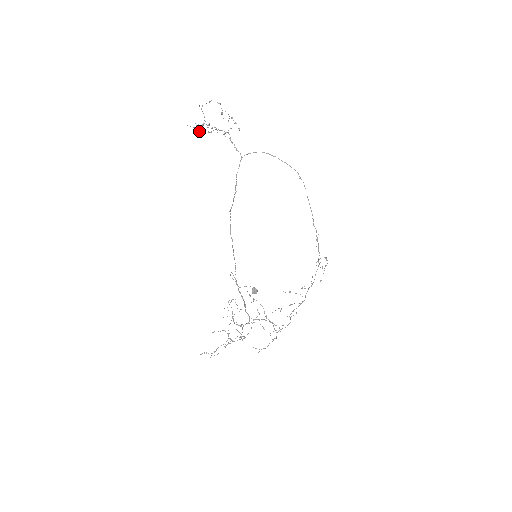
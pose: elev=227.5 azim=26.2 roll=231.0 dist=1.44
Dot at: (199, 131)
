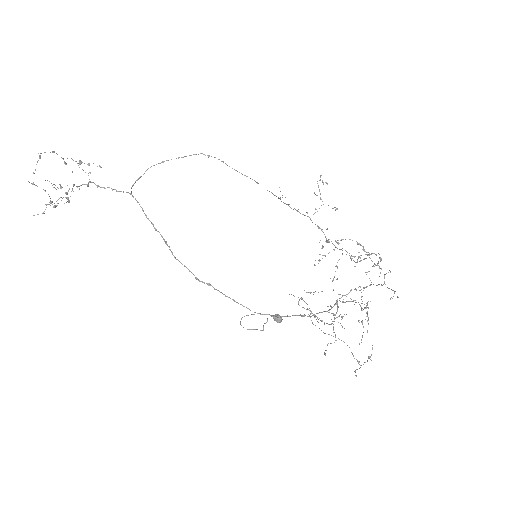
Dot at: (55, 207)
